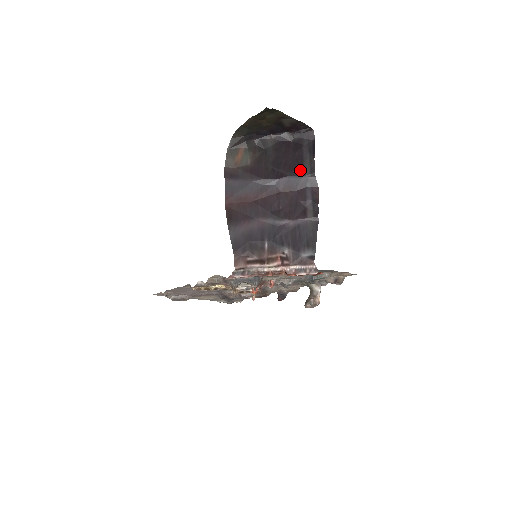
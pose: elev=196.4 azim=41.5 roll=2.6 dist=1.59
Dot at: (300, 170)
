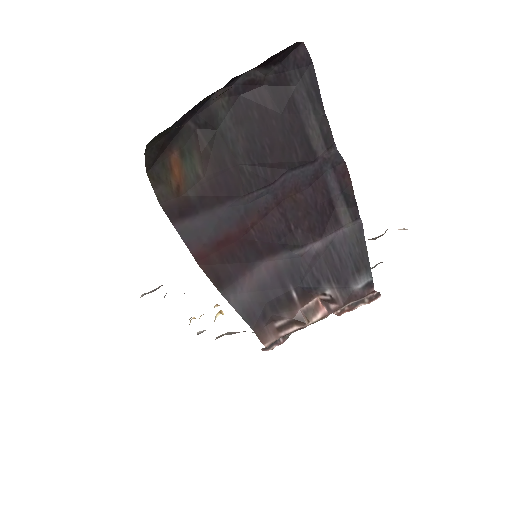
Dot at: (305, 149)
